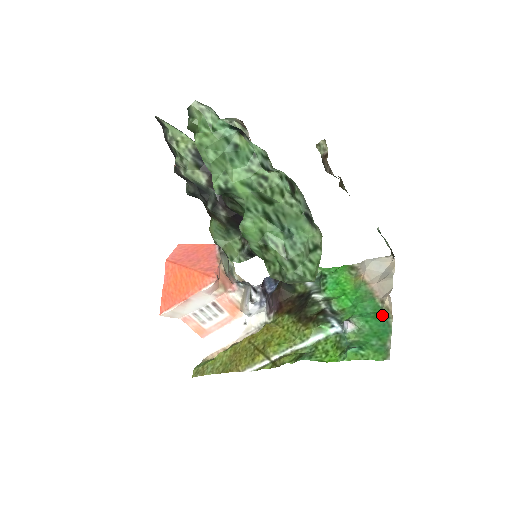
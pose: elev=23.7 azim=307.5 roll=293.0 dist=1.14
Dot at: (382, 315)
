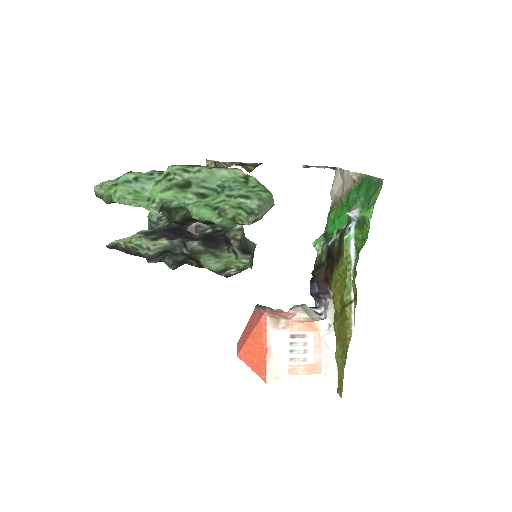
Dot at: (360, 183)
